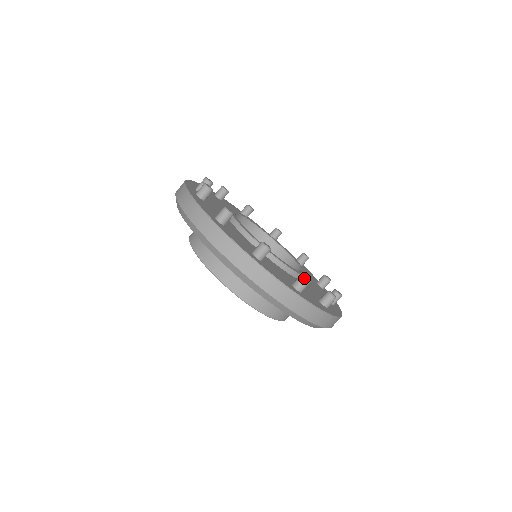
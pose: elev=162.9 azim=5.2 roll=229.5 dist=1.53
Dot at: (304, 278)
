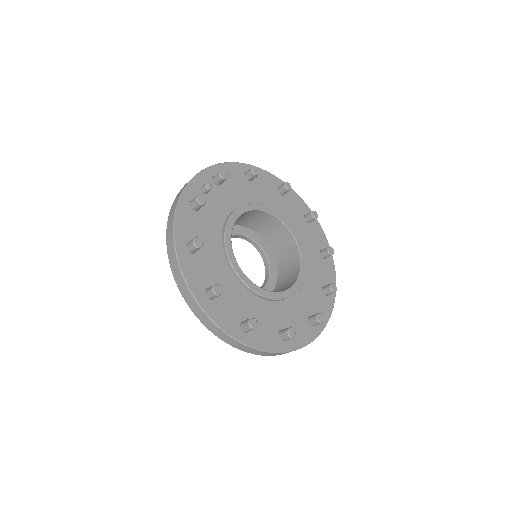
Dot at: (248, 325)
